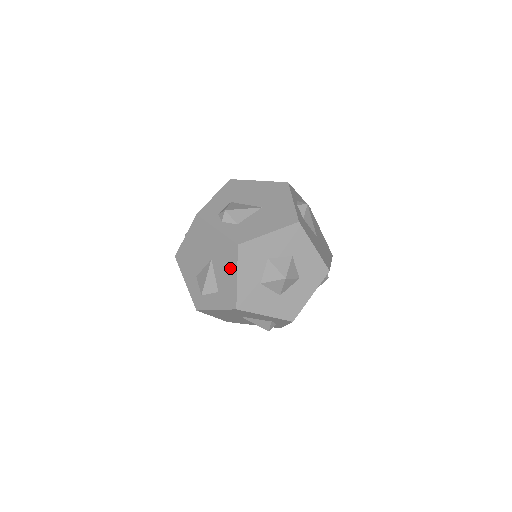
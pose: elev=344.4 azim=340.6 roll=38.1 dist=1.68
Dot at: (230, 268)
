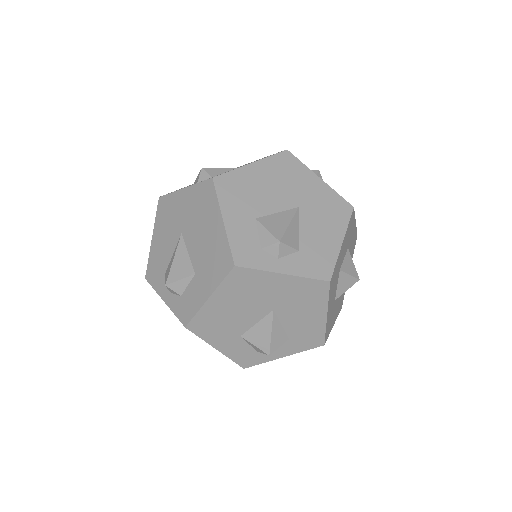
Dot at: (314, 310)
